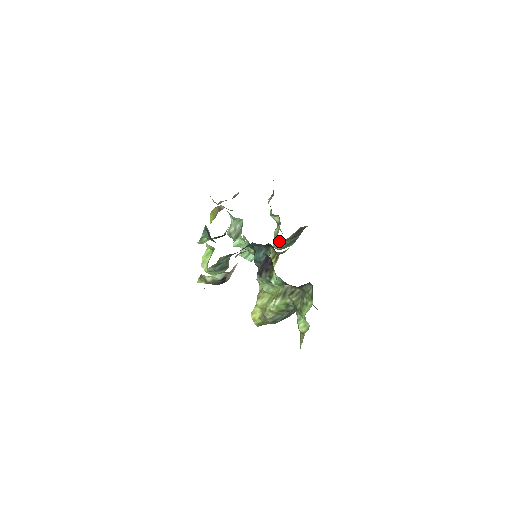
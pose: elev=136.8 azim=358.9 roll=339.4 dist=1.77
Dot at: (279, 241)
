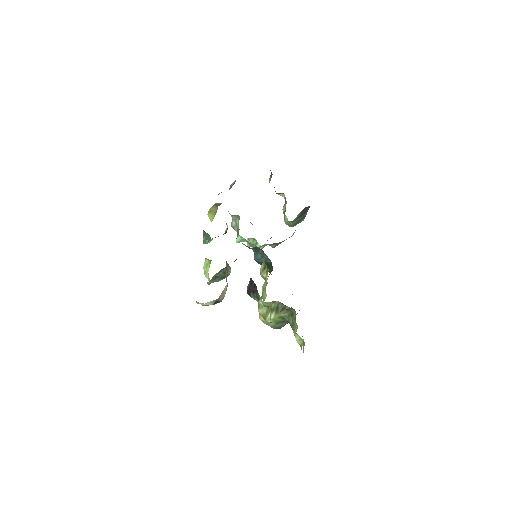
Dot at: occluded
